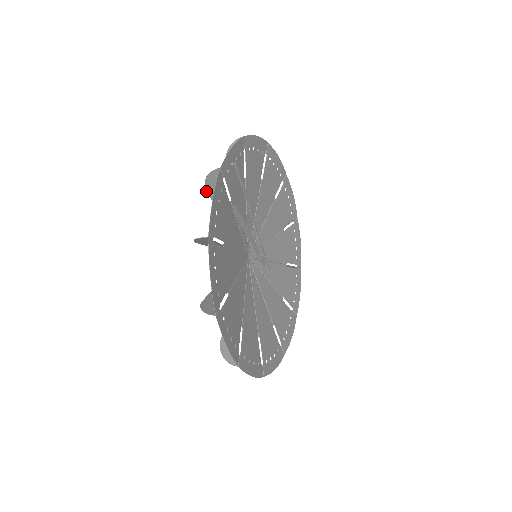
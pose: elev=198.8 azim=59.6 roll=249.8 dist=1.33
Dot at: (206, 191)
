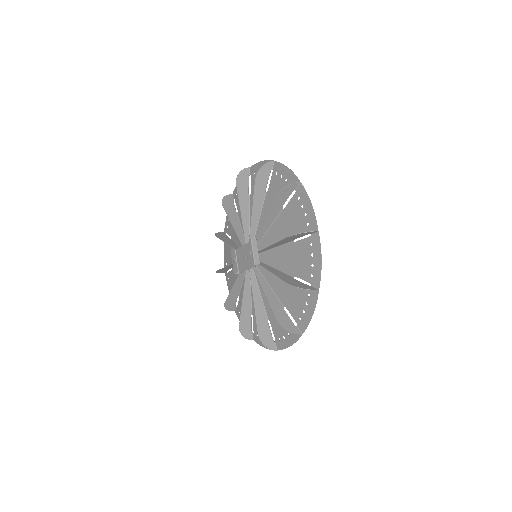
Dot at: (287, 237)
